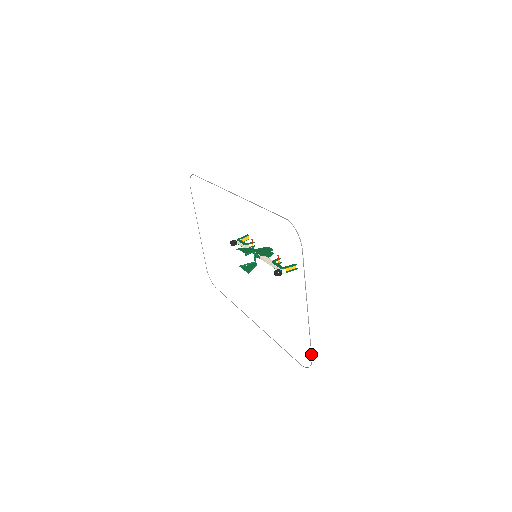
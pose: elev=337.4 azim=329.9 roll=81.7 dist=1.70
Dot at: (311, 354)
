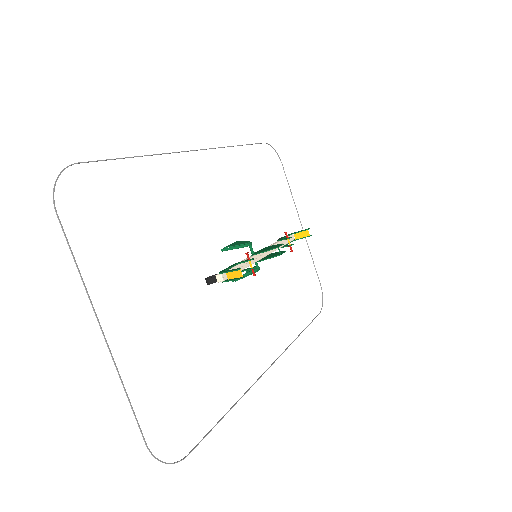
Dot at: (141, 433)
